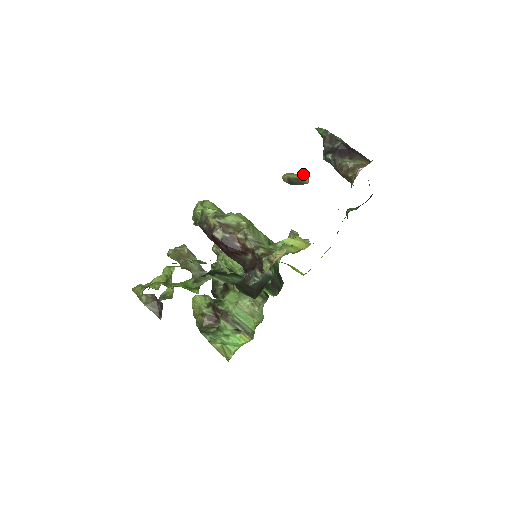
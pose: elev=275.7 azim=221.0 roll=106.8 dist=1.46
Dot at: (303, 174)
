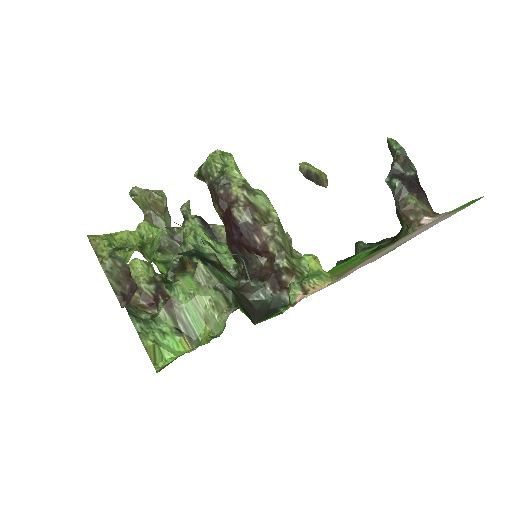
Dot at: (325, 174)
